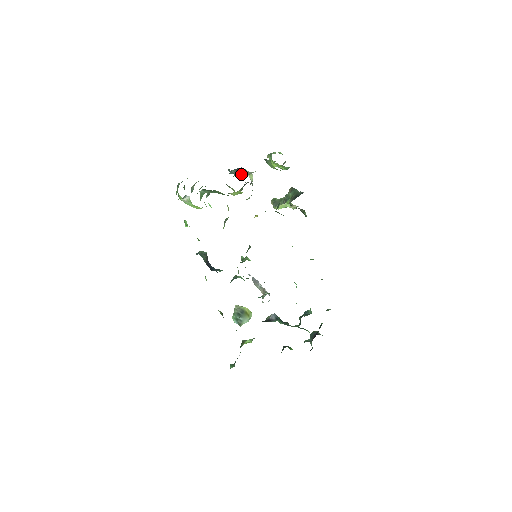
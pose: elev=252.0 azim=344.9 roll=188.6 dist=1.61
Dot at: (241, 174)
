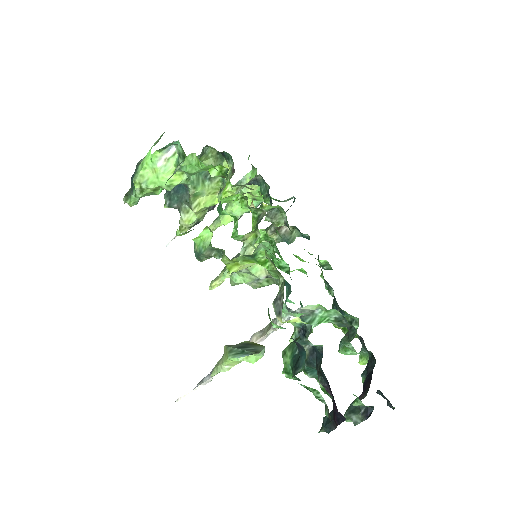
Dot at: occluded
